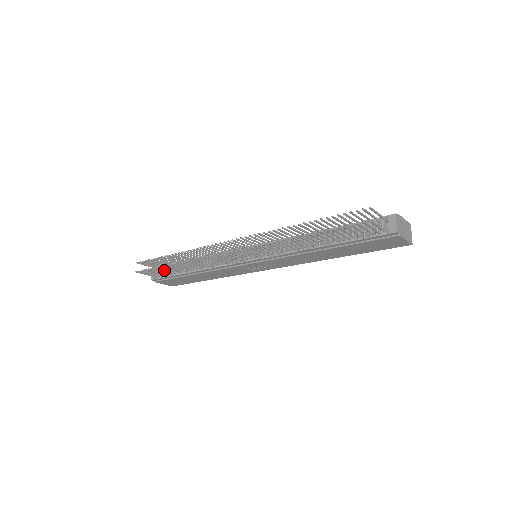
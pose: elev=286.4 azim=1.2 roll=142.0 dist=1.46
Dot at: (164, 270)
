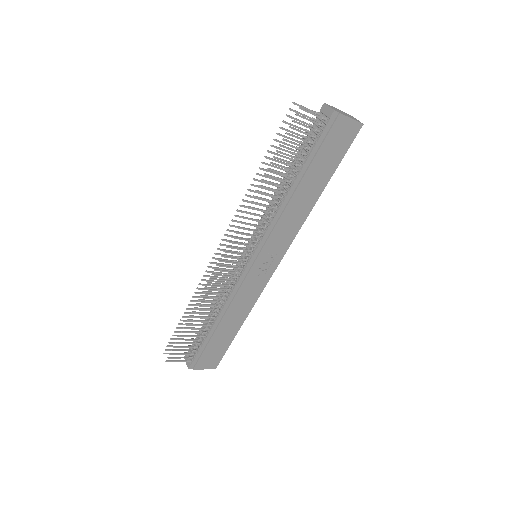
Dot at: (189, 339)
